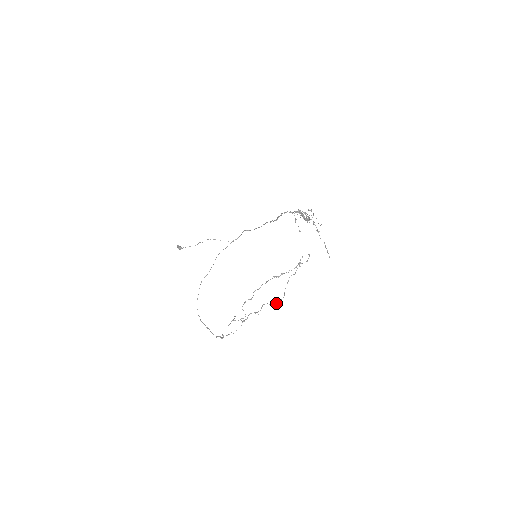
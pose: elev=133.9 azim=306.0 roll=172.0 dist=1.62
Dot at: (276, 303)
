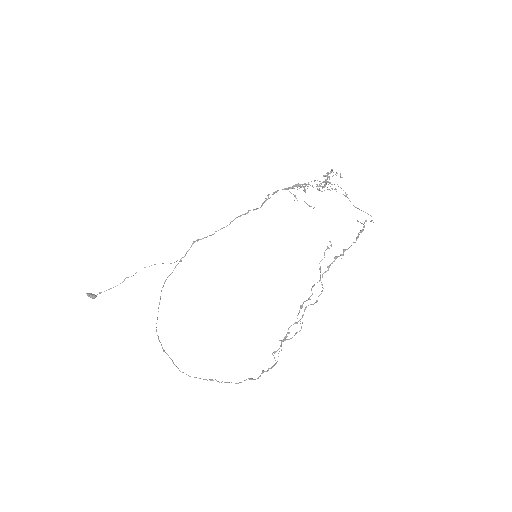
Dot at: (317, 301)
